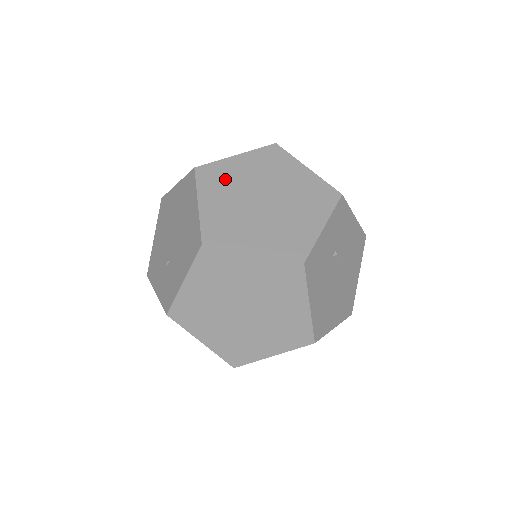
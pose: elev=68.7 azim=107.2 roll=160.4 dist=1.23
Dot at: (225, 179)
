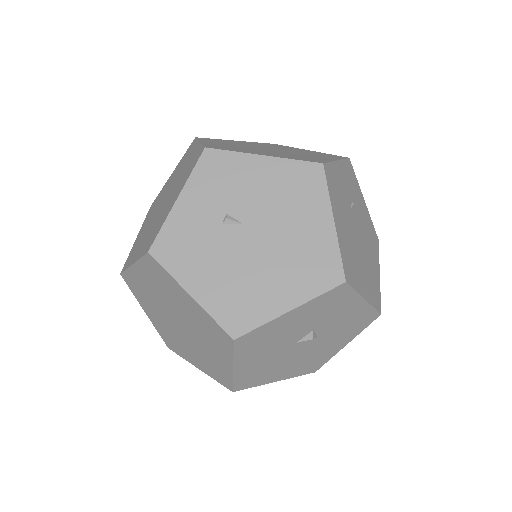
Dot at: (156, 203)
